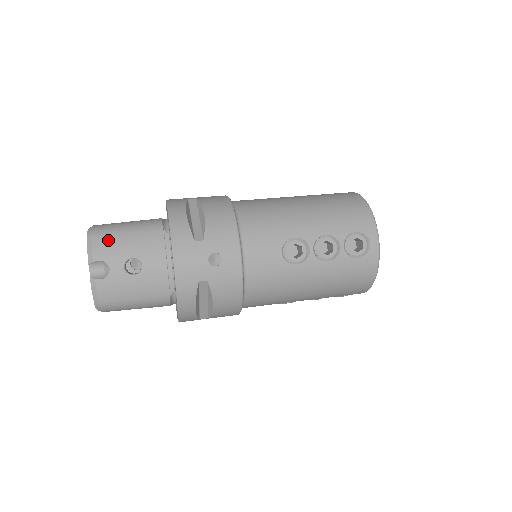
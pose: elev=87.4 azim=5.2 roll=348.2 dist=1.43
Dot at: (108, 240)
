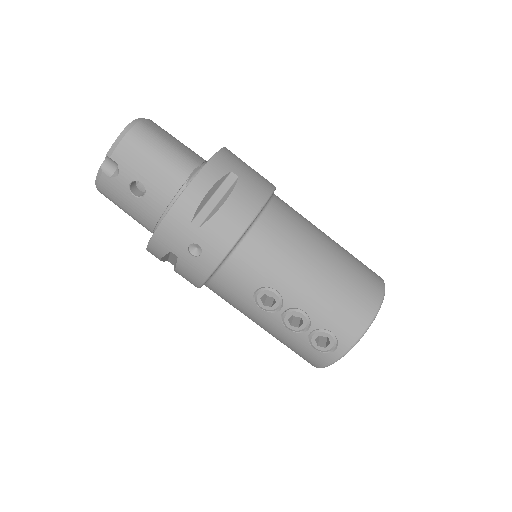
Dot at: (135, 150)
